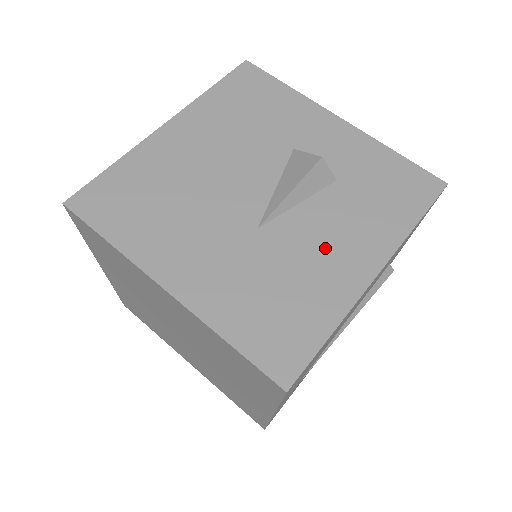
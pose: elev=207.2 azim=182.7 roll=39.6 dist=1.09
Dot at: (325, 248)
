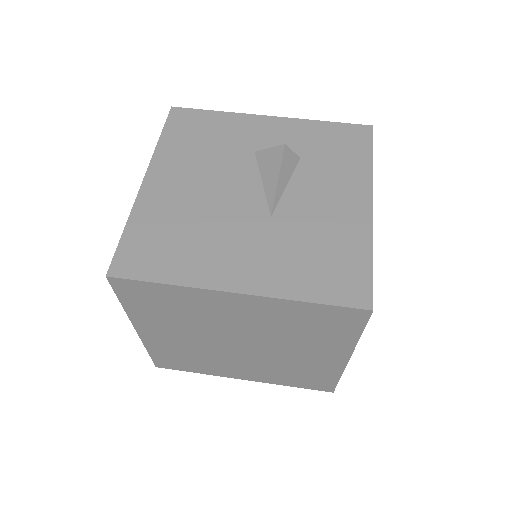
Dot at: (327, 206)
